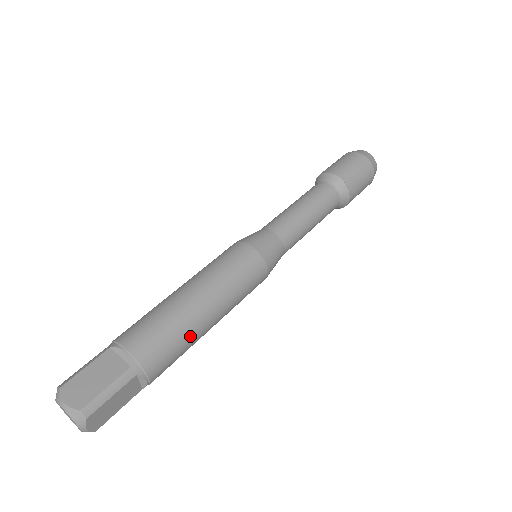
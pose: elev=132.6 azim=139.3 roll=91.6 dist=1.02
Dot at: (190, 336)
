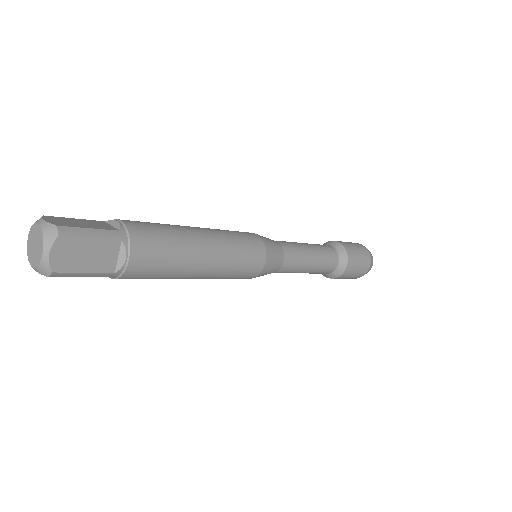
Dot at: (182, 251)
